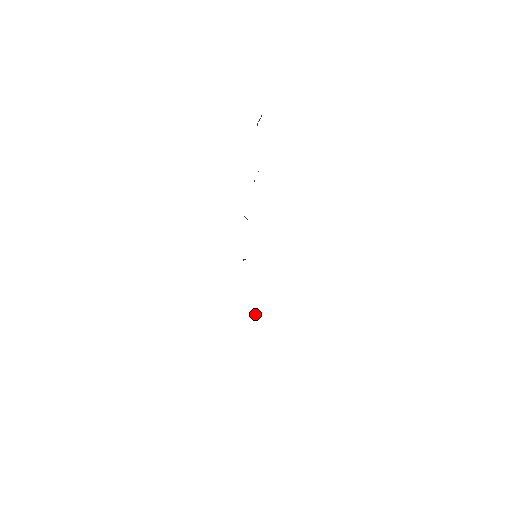
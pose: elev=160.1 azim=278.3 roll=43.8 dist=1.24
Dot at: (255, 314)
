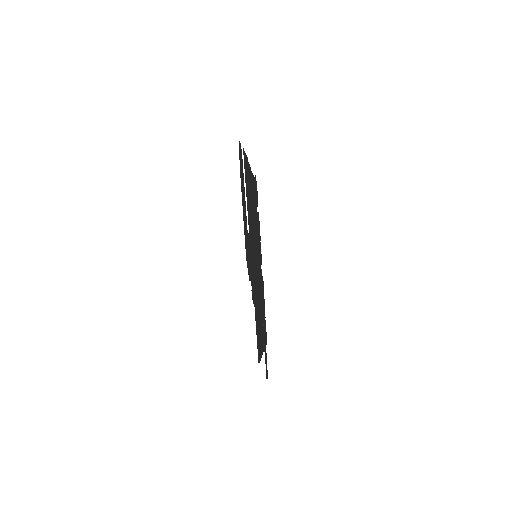
Dot at: occluded
